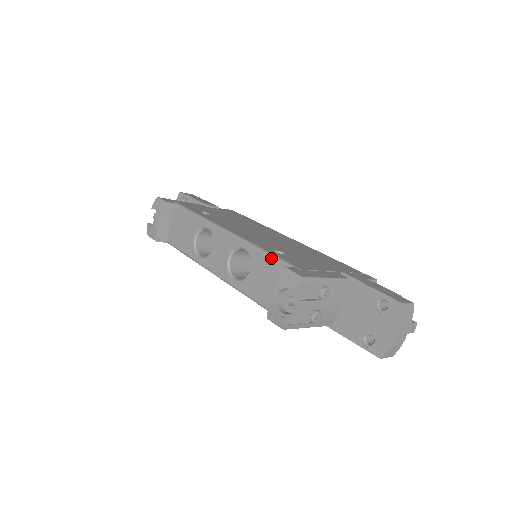
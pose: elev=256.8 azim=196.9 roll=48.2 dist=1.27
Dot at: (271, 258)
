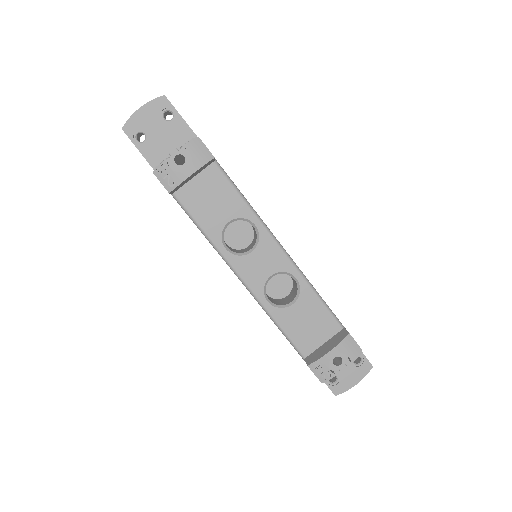
Dot at: (325, 308)
